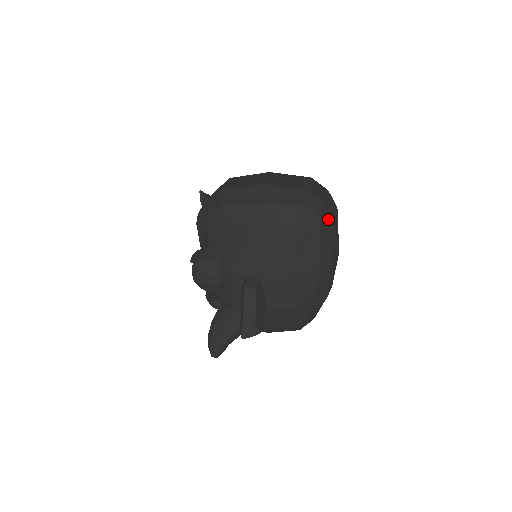
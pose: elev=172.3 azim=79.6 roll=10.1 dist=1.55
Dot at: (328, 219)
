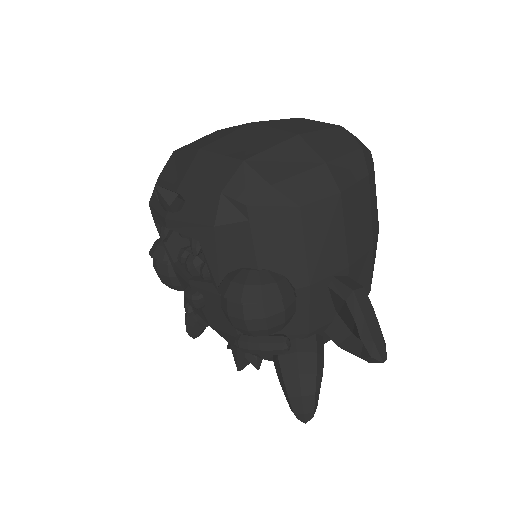
Dot at: occluded
